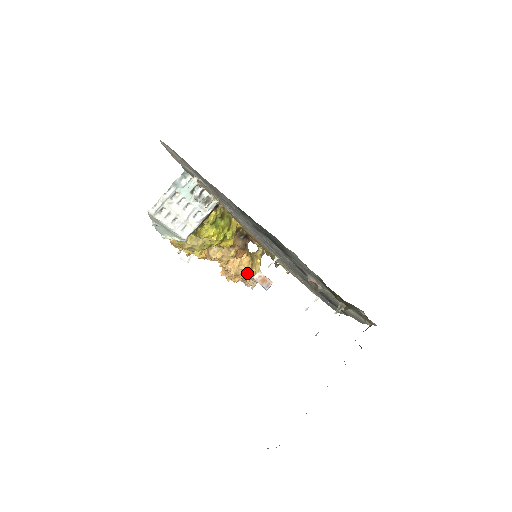
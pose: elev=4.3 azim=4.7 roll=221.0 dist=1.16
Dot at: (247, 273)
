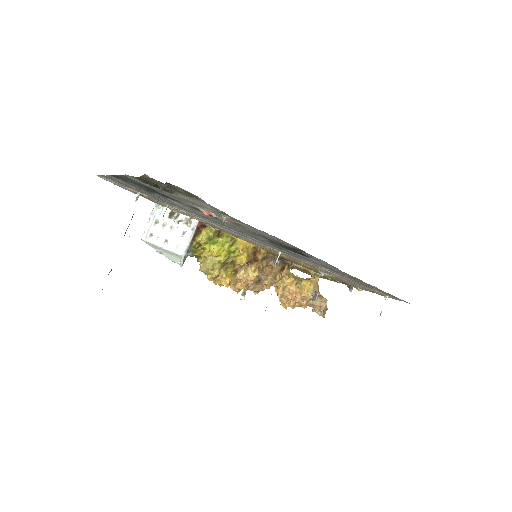
Dot at: (296, 294)
